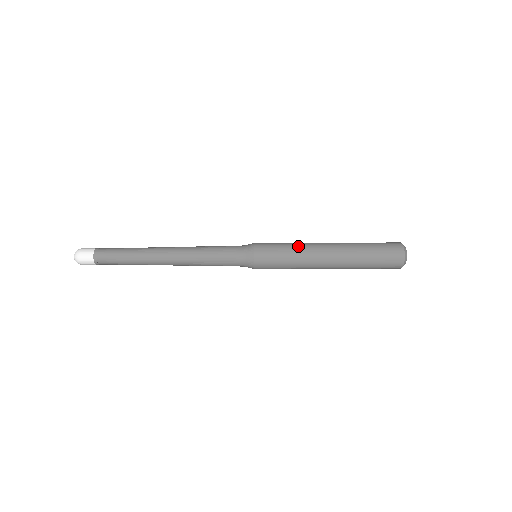
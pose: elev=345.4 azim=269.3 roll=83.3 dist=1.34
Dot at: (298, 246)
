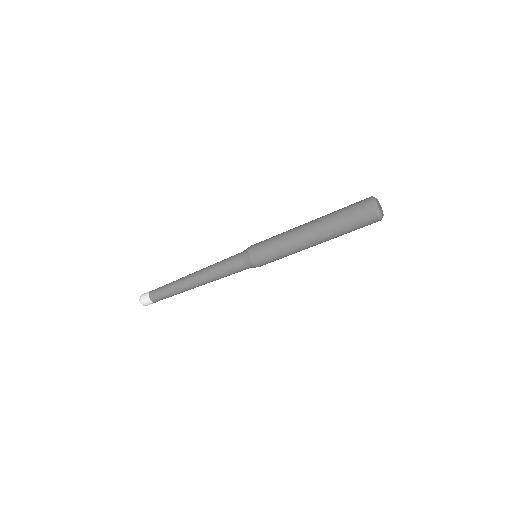
Dot at: (281, 234)
